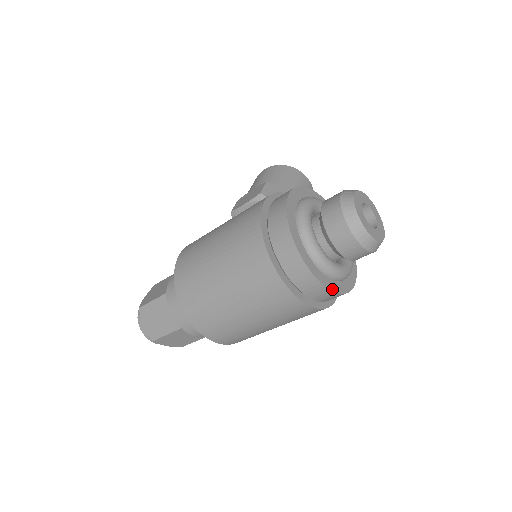
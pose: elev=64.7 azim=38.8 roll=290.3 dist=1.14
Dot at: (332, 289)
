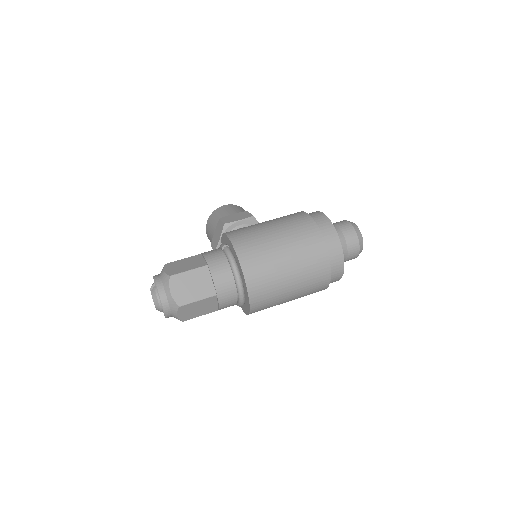
Dot at: (343, 273)
